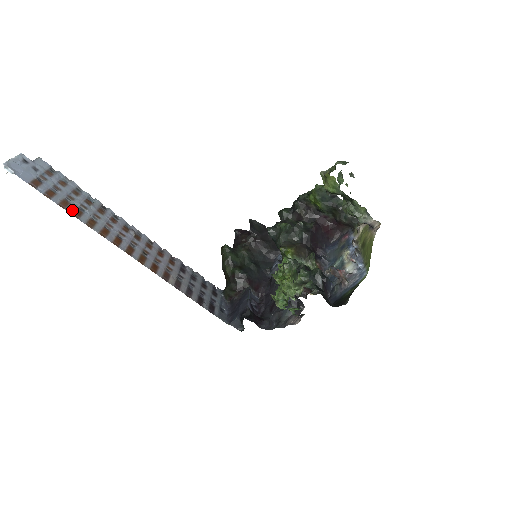
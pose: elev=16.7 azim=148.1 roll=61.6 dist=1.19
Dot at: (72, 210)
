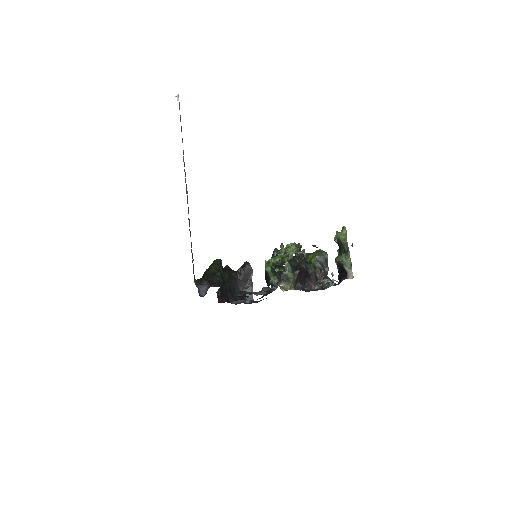
Dot at: occluded
